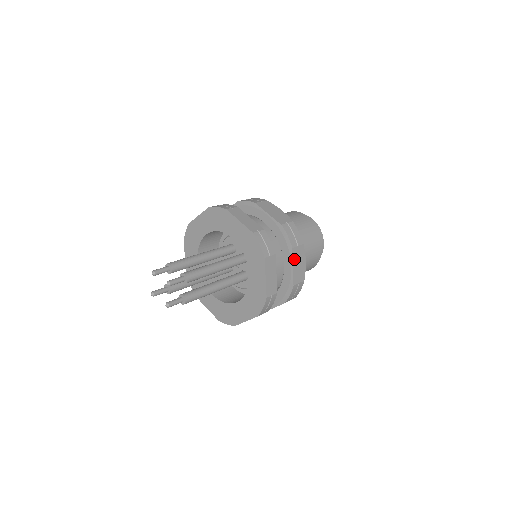
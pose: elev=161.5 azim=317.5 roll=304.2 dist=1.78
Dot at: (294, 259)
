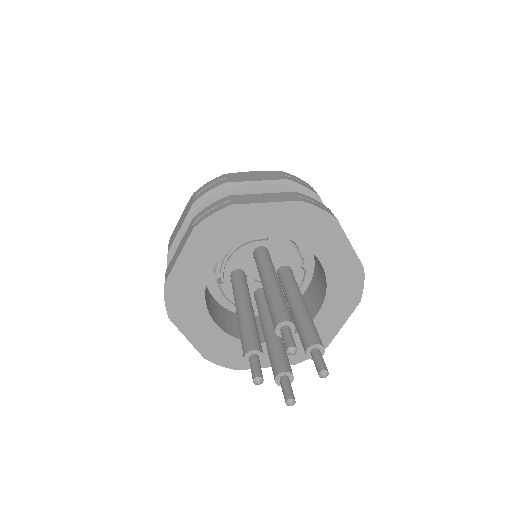
Dot at: occluded
